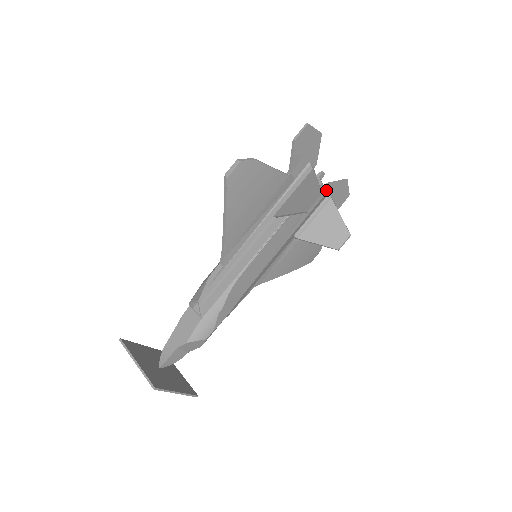
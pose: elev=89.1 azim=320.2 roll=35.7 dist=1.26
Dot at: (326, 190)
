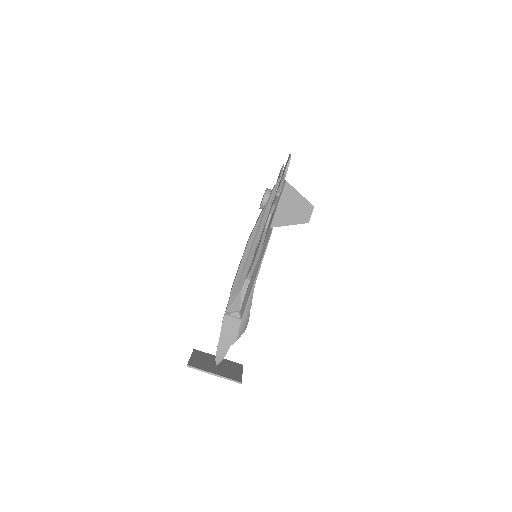
Dot at: occluded
